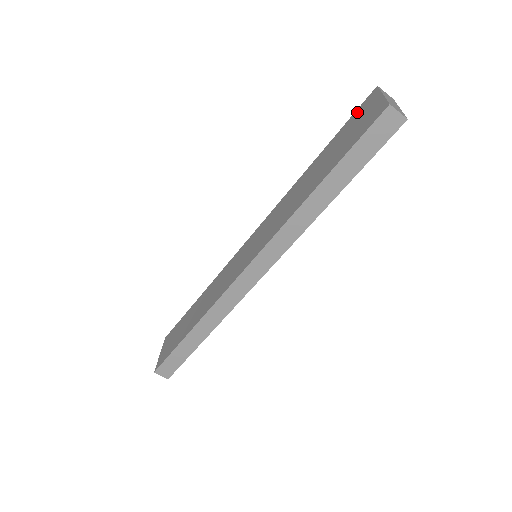
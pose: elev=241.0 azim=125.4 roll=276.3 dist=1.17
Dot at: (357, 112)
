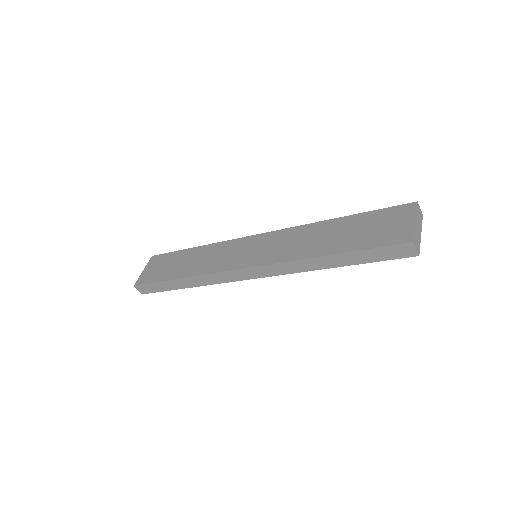
Dot at: (391, 210)
